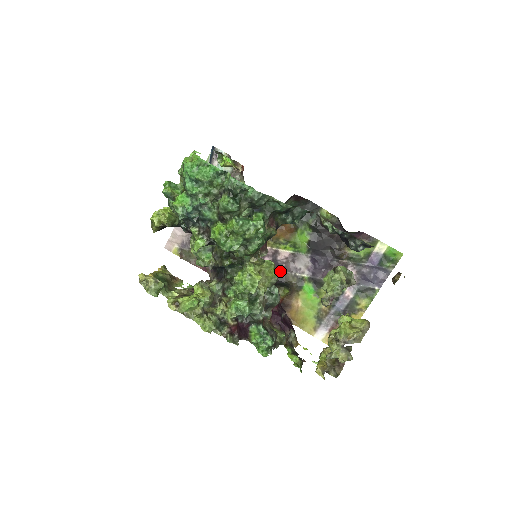
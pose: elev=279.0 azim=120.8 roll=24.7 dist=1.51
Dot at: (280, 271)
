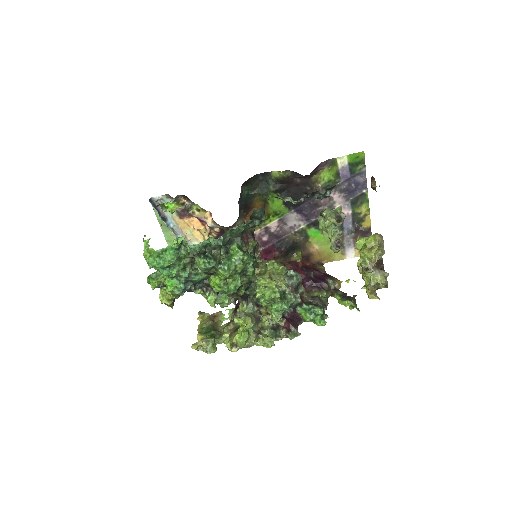
Dot at: (282, 238)
